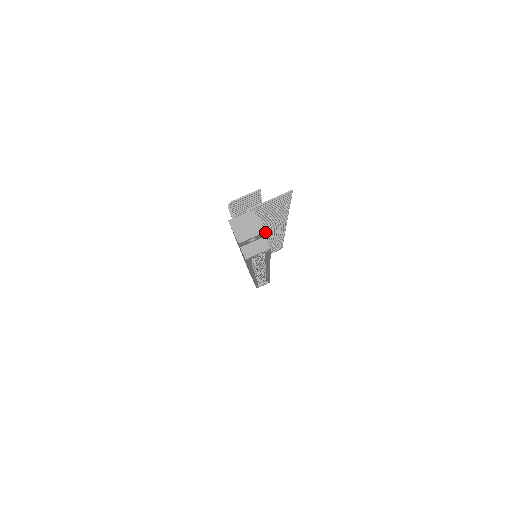
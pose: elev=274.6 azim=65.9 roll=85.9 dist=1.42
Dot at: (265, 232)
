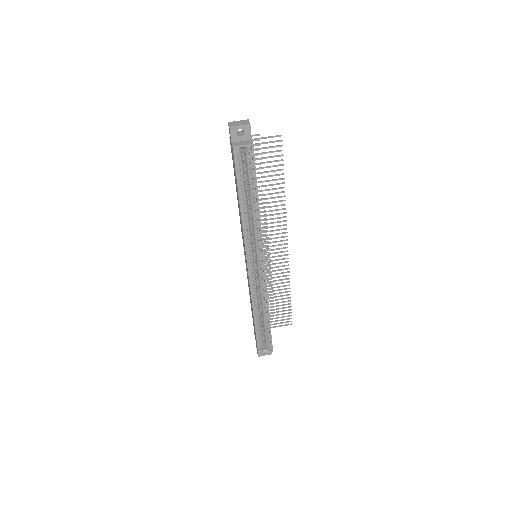
Dot at: (267, 228)
